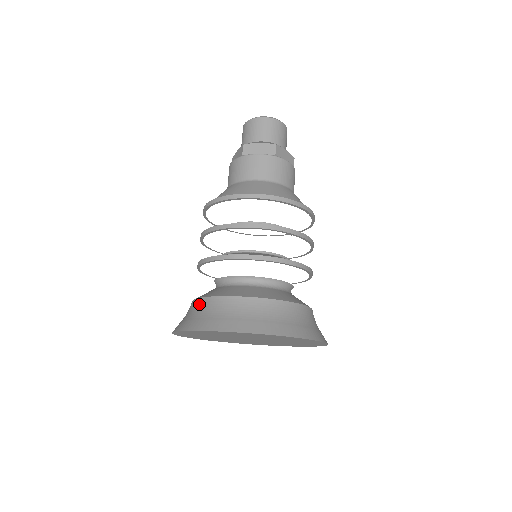
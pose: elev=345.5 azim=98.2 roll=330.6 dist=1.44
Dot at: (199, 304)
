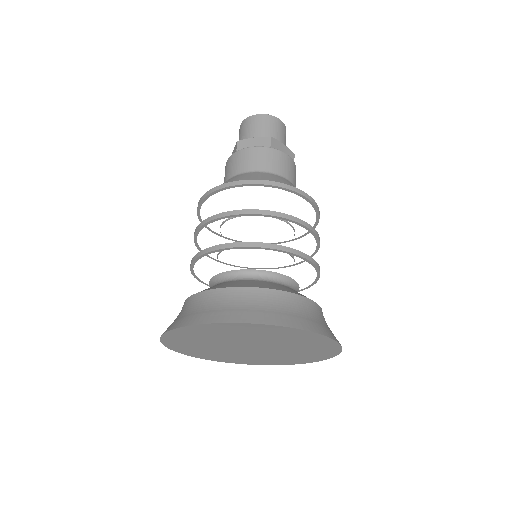
Dot at: (187, 303)
